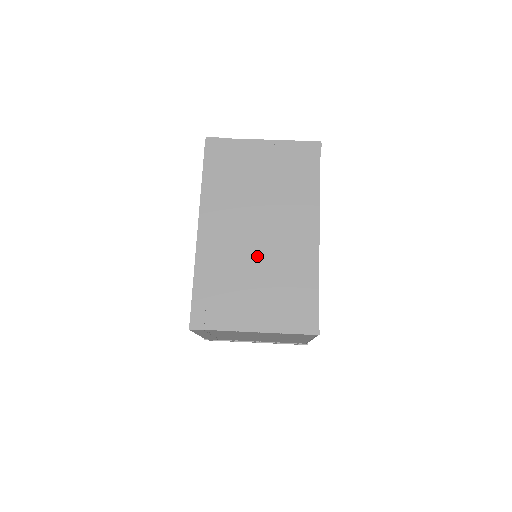
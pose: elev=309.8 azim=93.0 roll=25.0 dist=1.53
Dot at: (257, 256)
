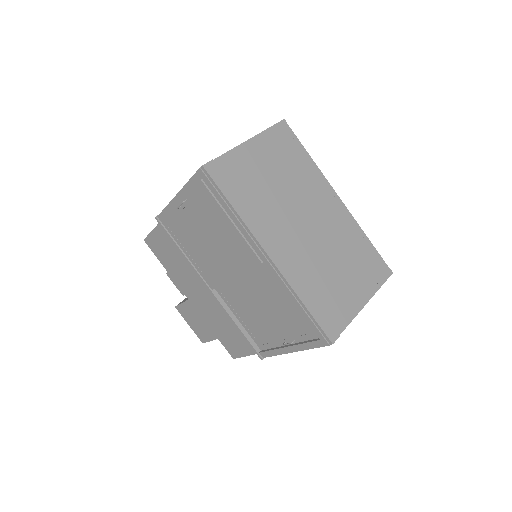
Dot at: (322, 247)
